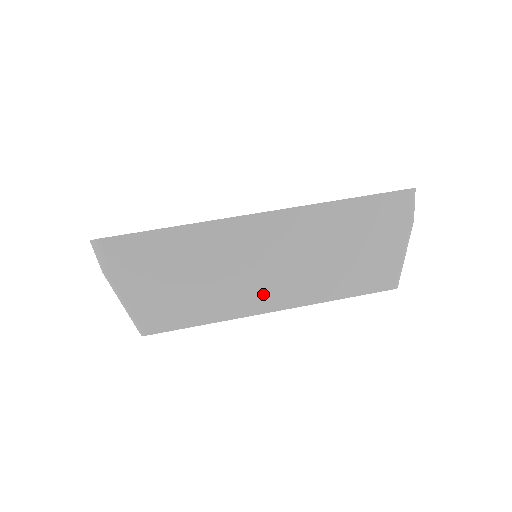
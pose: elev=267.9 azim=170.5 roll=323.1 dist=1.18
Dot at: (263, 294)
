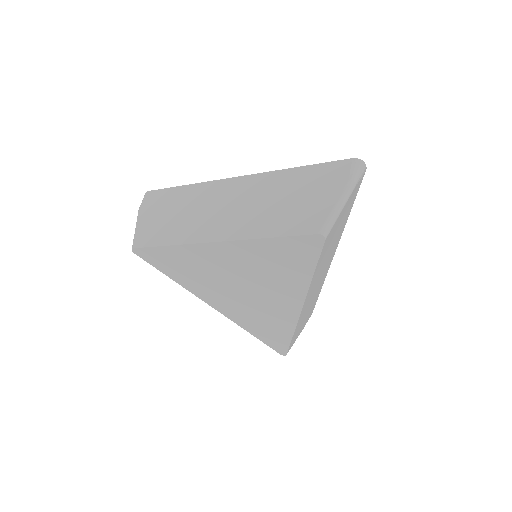
Dot at: (213, 229)
